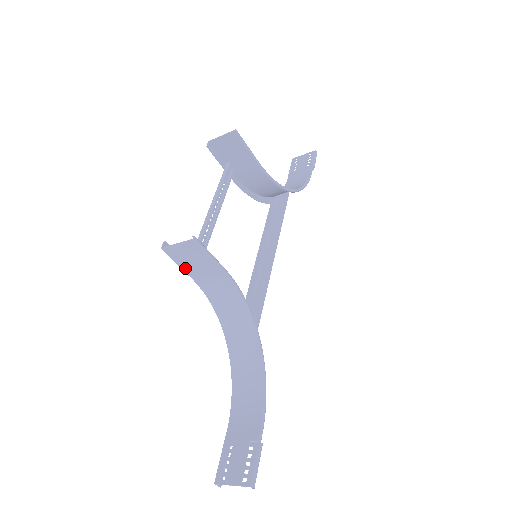
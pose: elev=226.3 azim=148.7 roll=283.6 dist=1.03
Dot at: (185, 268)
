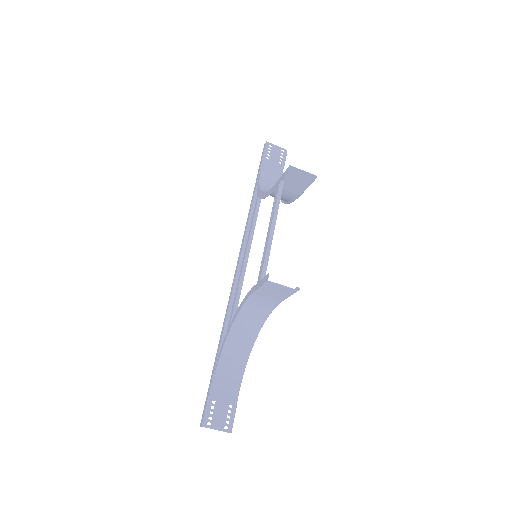
Dot at: (261, 289)
